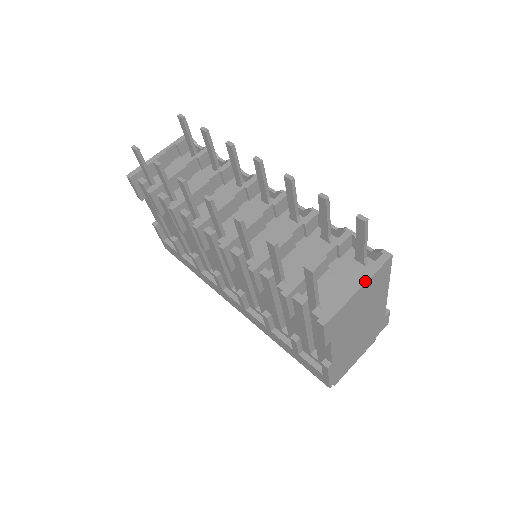
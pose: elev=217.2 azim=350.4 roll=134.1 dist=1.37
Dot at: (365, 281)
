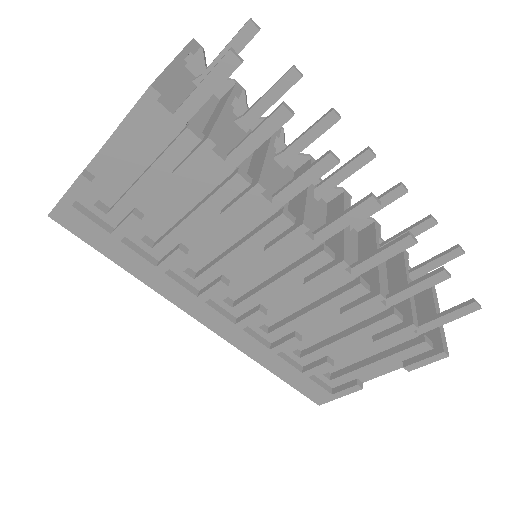
Dot at: occluded
